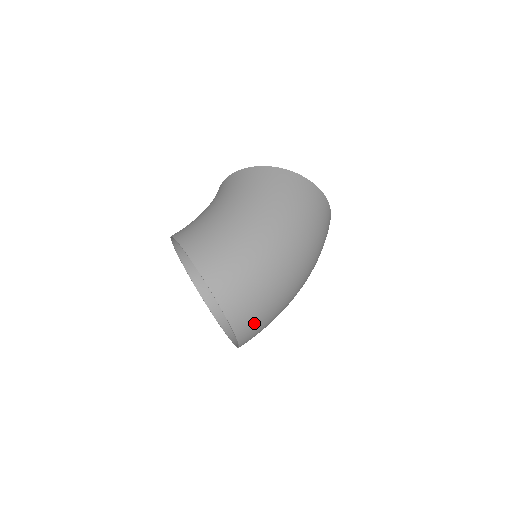
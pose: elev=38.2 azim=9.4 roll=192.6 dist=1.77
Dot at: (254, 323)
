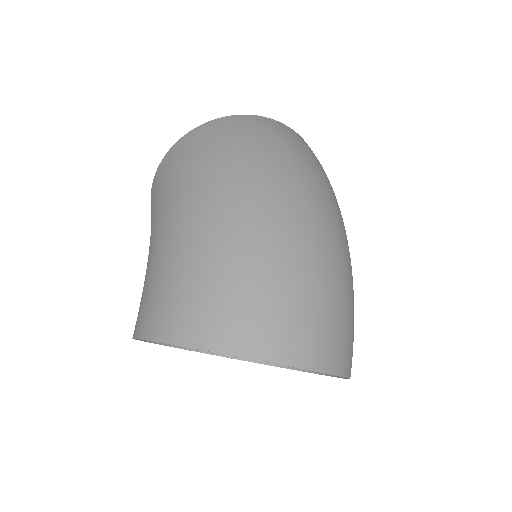
Dot at: (305, 325)
